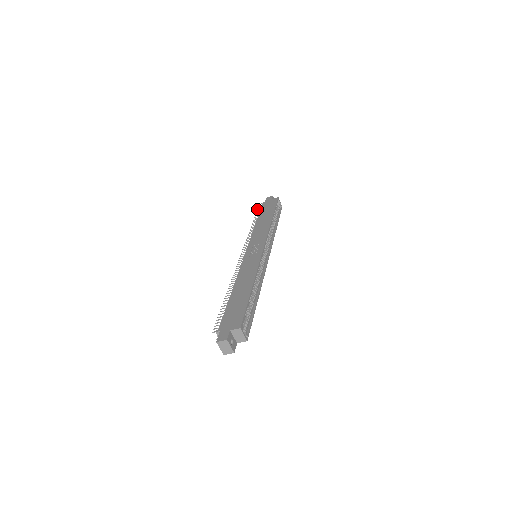
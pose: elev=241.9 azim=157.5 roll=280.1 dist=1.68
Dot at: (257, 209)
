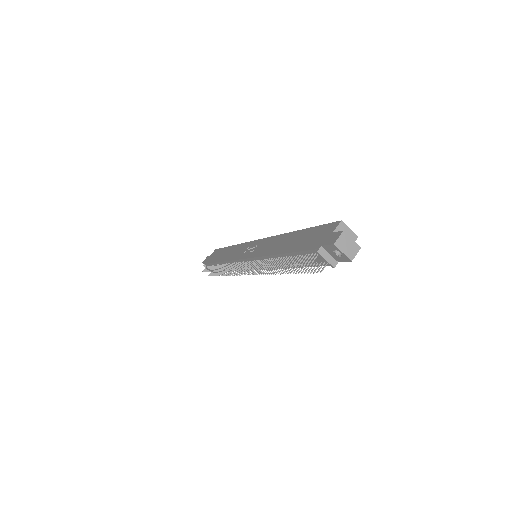
Dot at: (203, 271)
